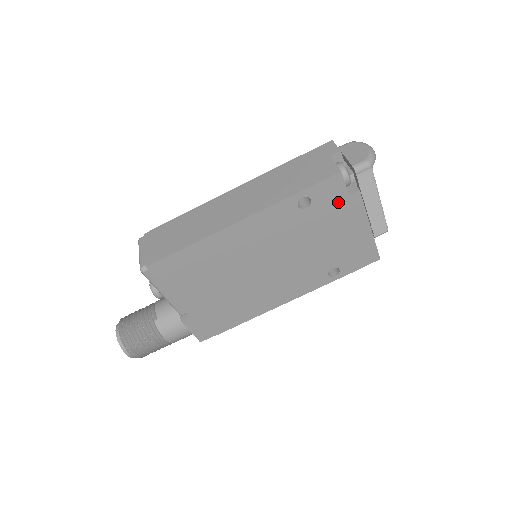
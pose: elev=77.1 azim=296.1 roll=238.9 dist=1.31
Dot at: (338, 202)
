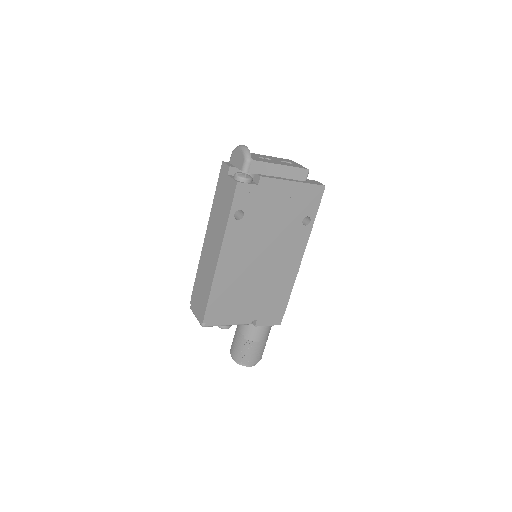
Dot at: (257, 194)
